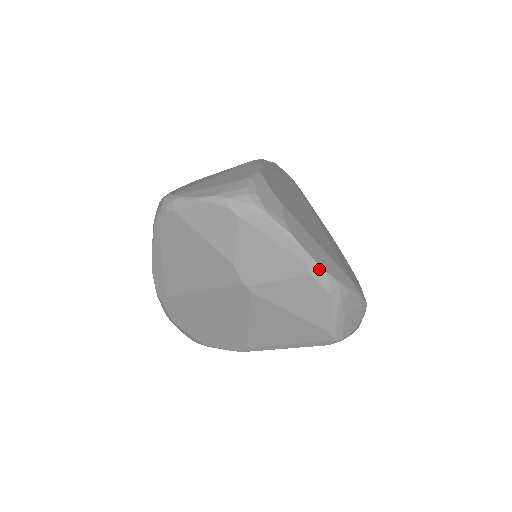
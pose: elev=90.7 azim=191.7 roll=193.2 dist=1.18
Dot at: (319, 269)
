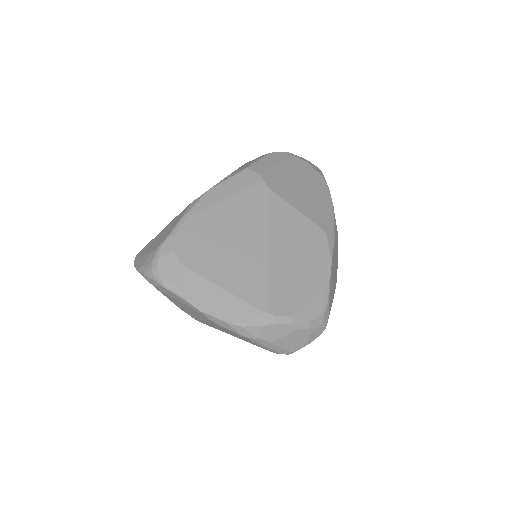
Dot at: (218, 320)
